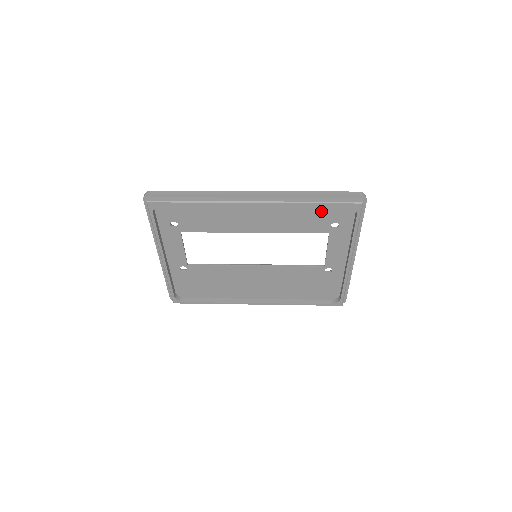
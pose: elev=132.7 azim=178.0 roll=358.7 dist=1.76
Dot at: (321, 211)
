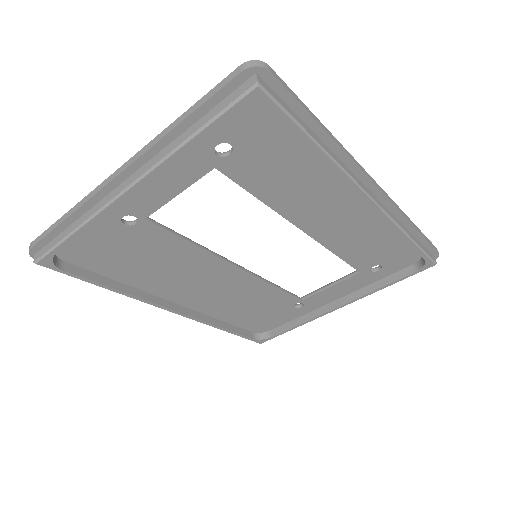
Dot at: (392, 248)
